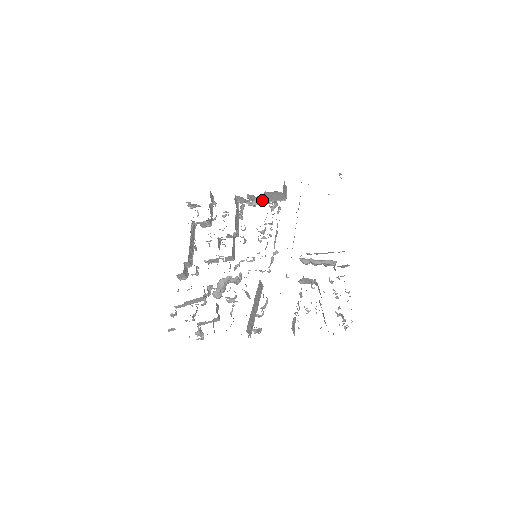
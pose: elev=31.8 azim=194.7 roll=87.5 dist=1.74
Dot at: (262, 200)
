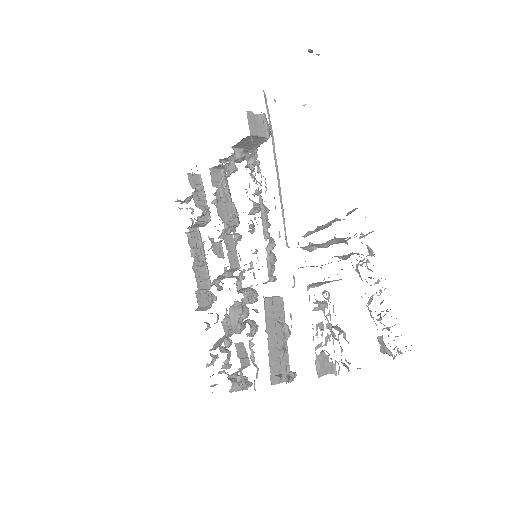
Dot at: (237, 159)
